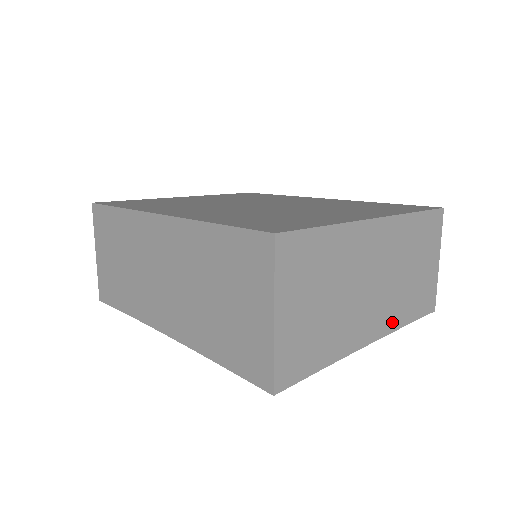
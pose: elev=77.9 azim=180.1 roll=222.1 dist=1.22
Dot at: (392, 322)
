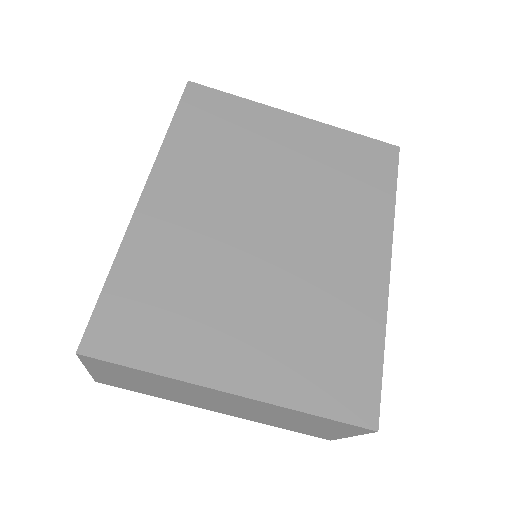
Dot at: (251, 419)
